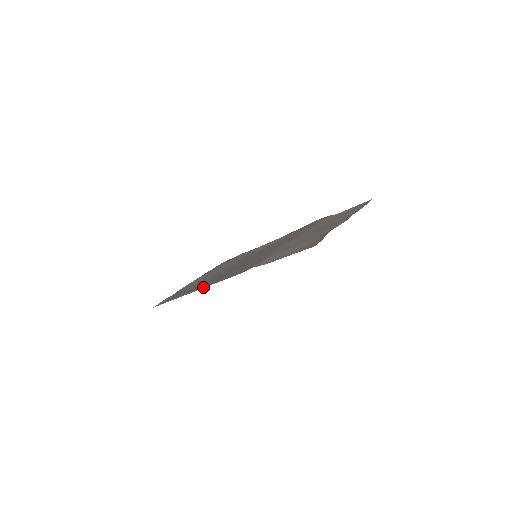
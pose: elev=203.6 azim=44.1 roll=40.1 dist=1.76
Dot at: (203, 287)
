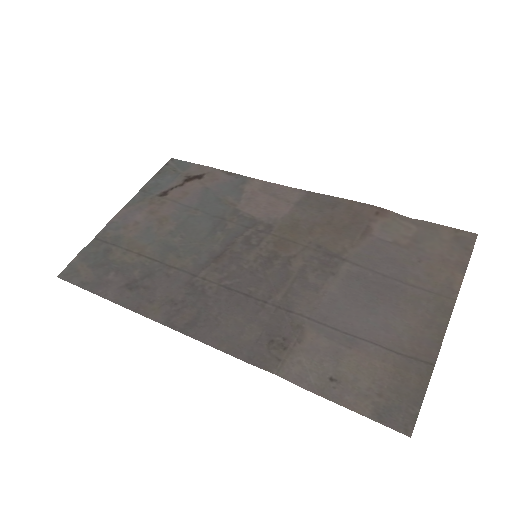
Dot at: (165, 321)
